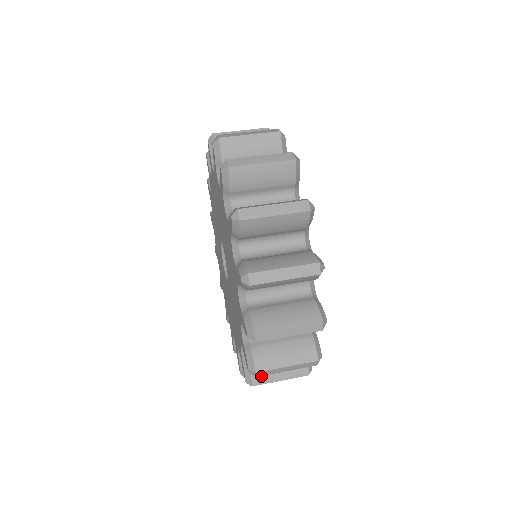
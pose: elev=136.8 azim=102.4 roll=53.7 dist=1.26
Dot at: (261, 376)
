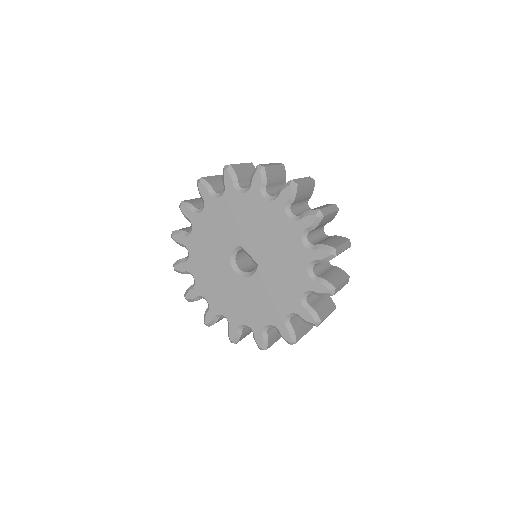
Dot at: (321, 313)
